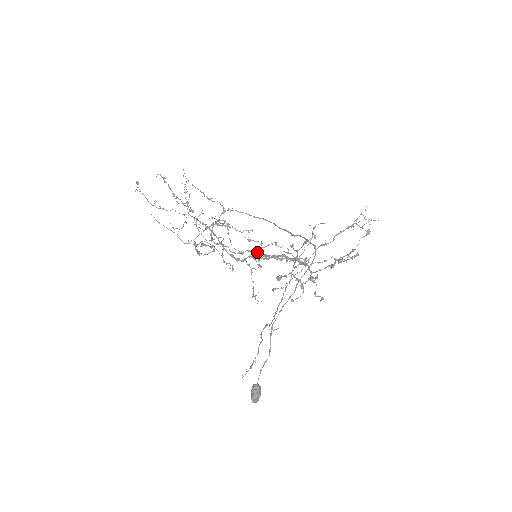
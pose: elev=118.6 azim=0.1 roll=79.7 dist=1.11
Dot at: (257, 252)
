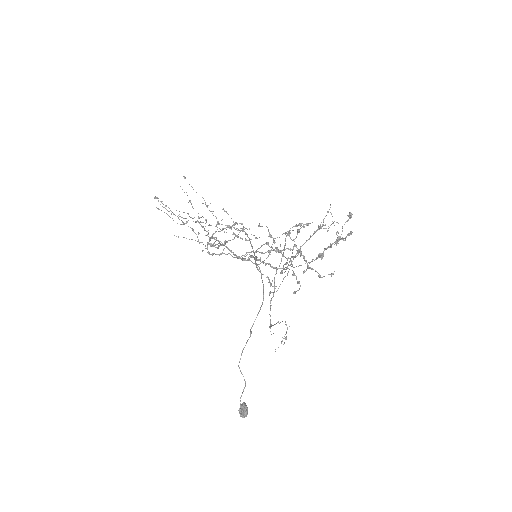
Dot at: occluded
